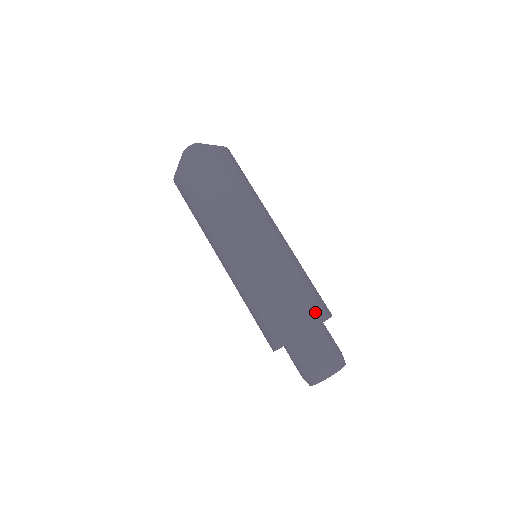
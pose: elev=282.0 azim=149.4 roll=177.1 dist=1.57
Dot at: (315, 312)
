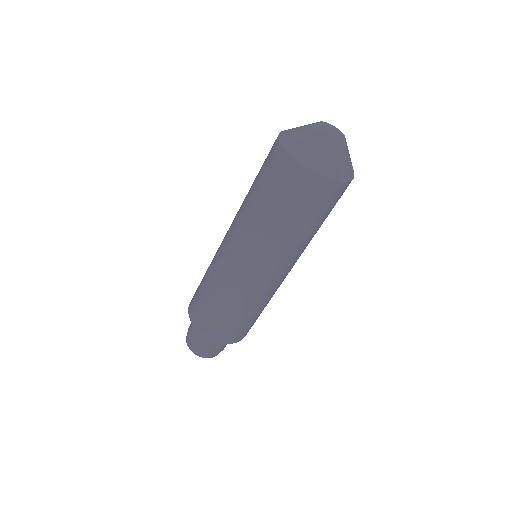
Dot at: occluded
